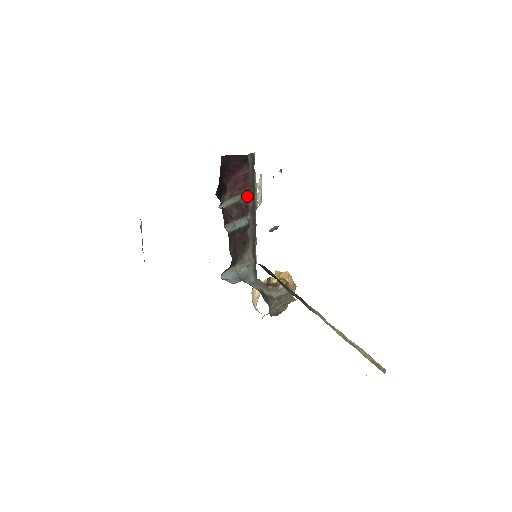
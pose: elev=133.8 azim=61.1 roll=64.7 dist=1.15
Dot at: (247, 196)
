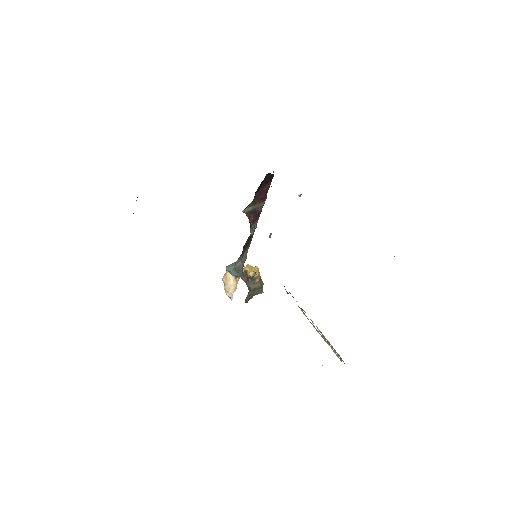
Dot at: (261, 205)
